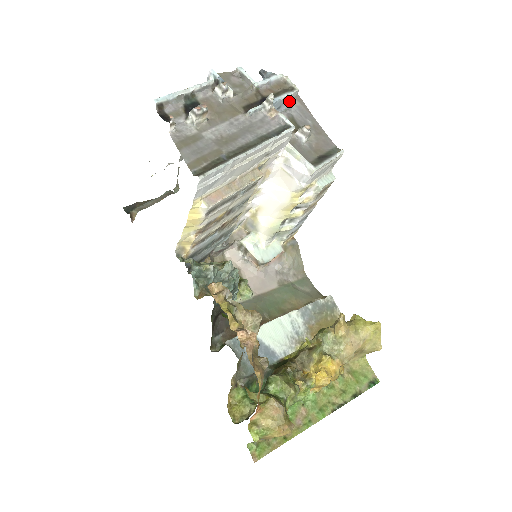
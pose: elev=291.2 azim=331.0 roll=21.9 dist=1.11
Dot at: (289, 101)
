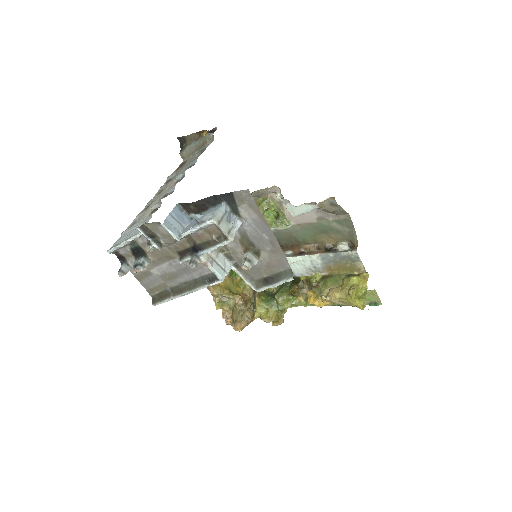
Dot at: occluded
